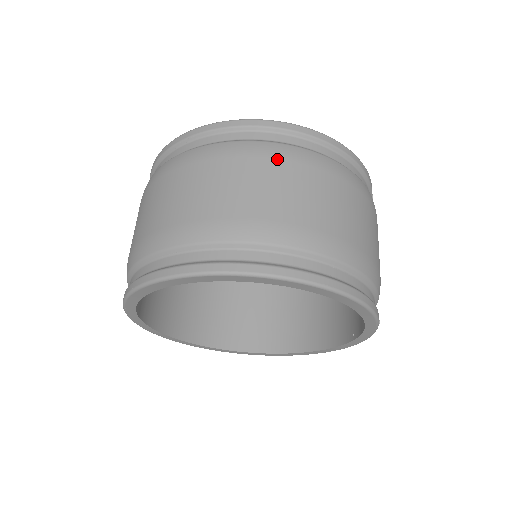
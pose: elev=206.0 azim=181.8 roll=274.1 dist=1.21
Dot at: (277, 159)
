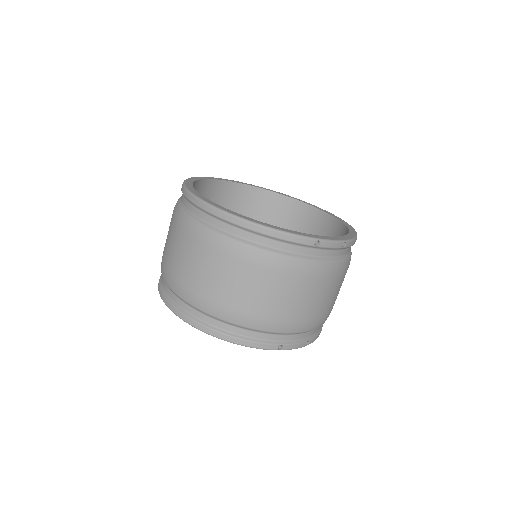
Dot at: (188, 235)
